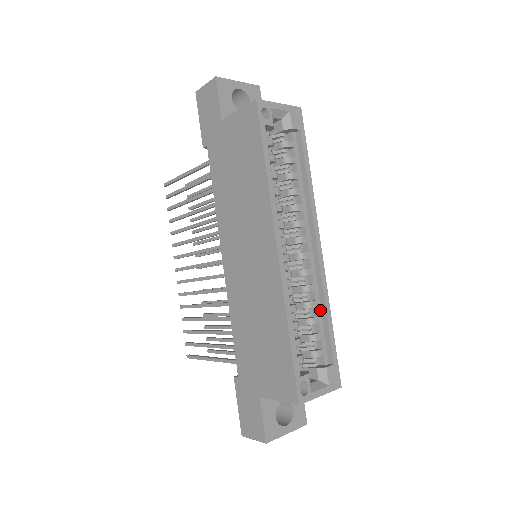
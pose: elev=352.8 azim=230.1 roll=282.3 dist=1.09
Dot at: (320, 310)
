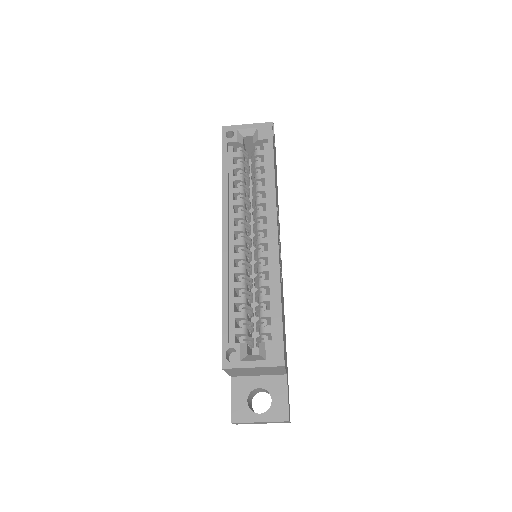
Dot at: (274, 289)
